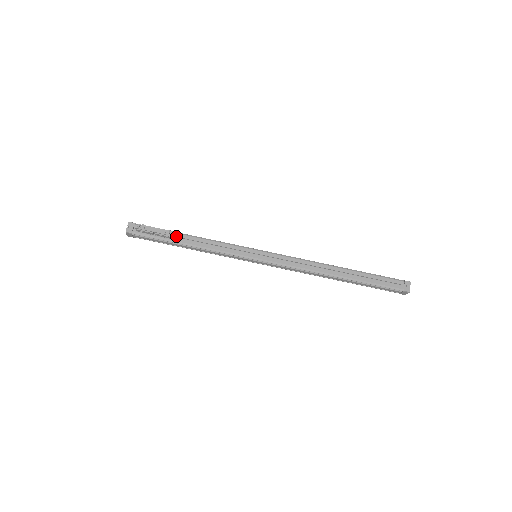
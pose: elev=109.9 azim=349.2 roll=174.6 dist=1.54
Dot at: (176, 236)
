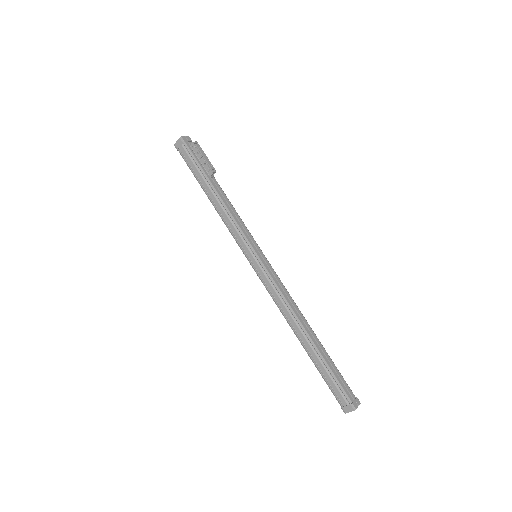
Dot at: (213, 179)
